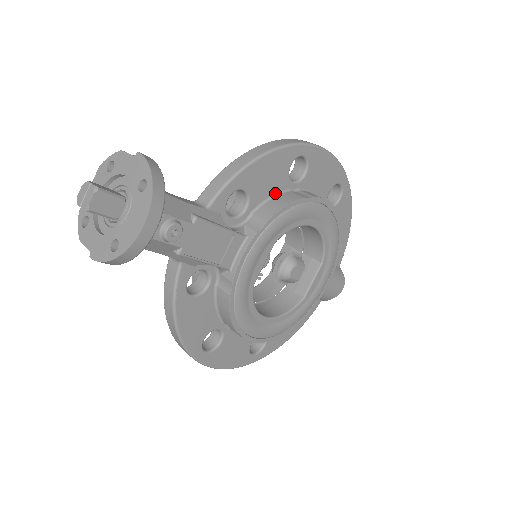
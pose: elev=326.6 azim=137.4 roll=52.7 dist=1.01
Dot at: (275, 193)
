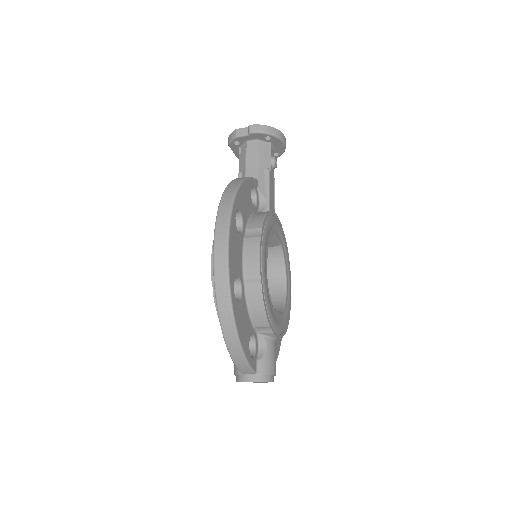
Dot at: occluded
